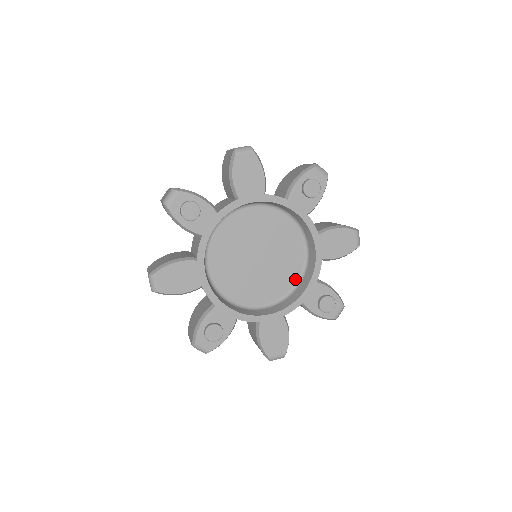
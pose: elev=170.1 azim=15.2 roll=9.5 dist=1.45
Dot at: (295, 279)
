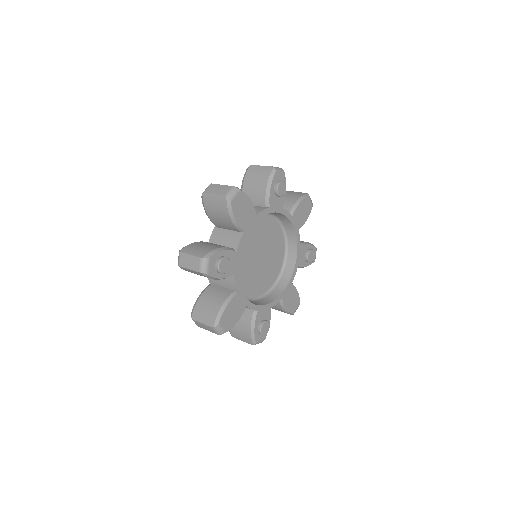
Dot at: (283, 252)
